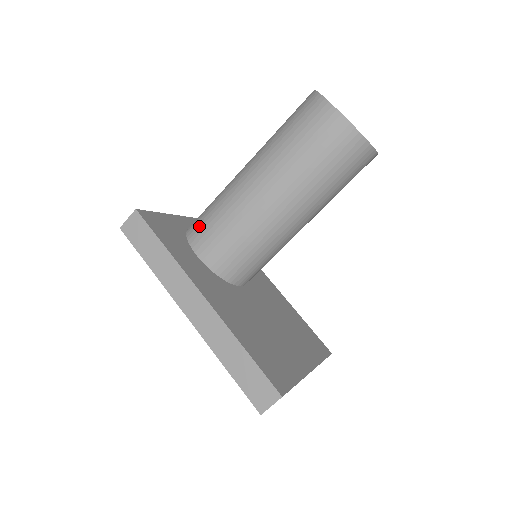
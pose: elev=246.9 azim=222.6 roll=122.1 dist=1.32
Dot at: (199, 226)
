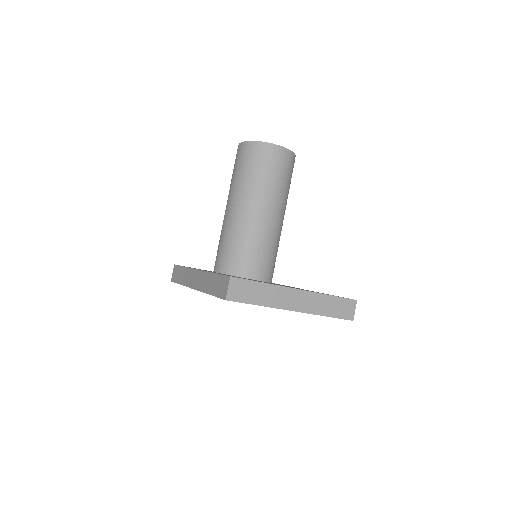
Dot at: occluded
